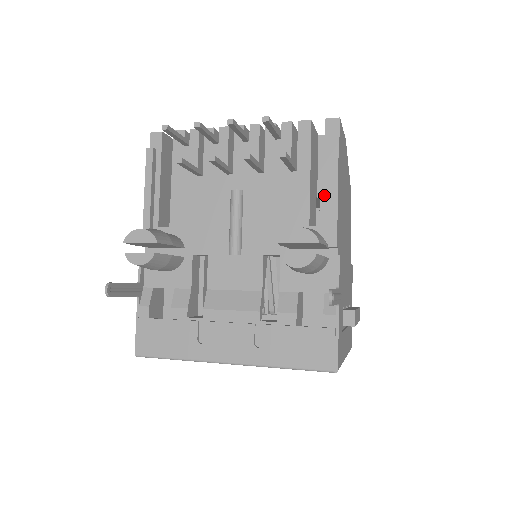
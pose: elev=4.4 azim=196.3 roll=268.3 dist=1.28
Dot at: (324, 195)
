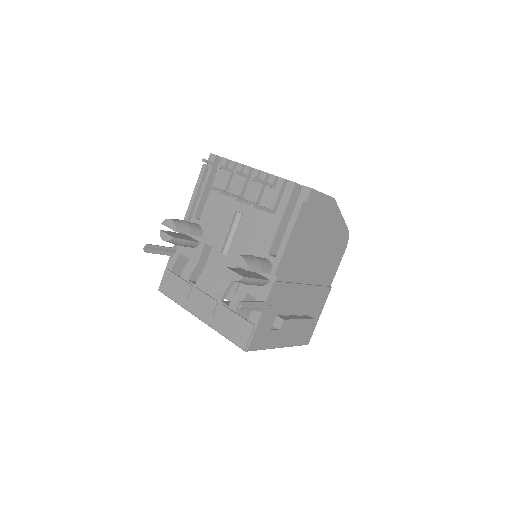
Dot at: occluded
